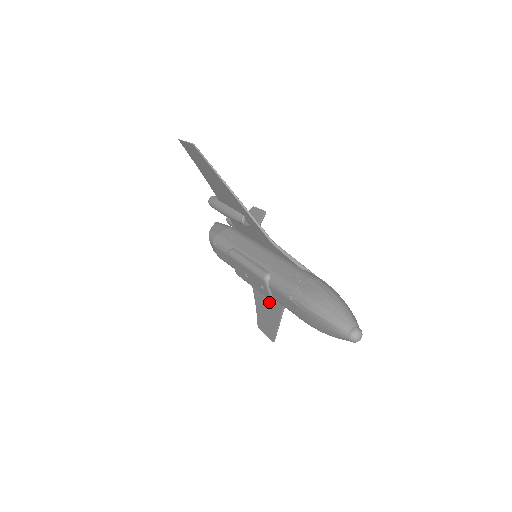
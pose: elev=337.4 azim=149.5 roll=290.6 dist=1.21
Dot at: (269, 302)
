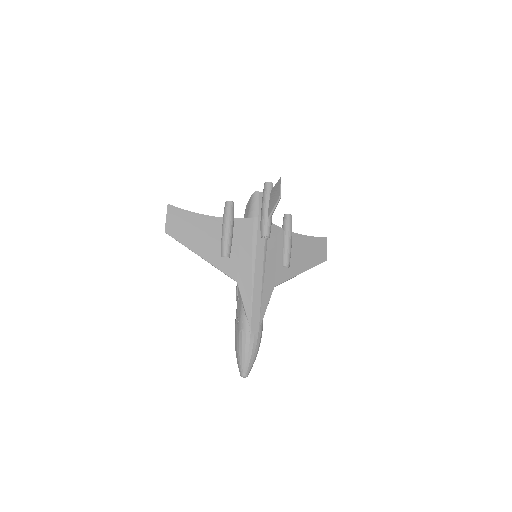
Dot at: (295, 259)
